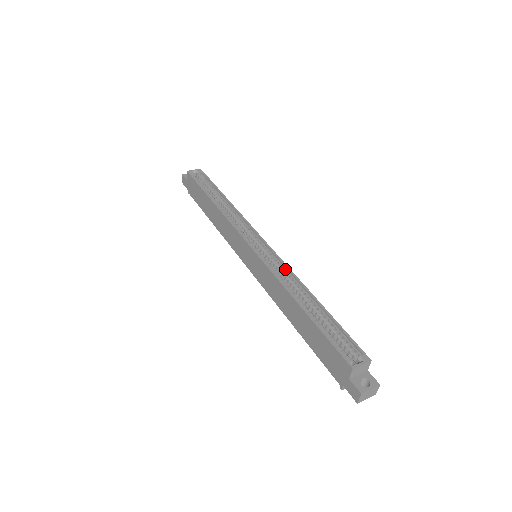
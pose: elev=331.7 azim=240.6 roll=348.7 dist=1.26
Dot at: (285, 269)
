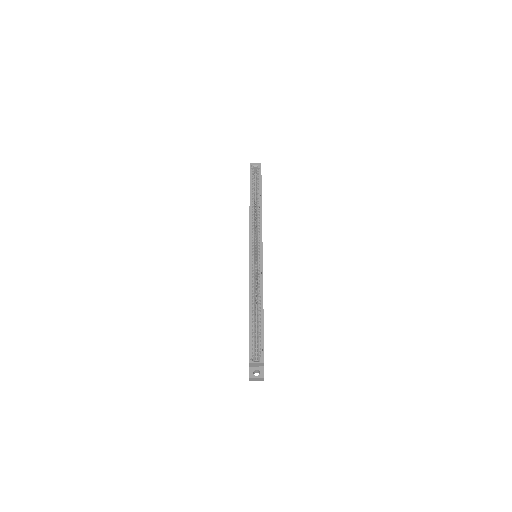
Dot at: (261, 277)
